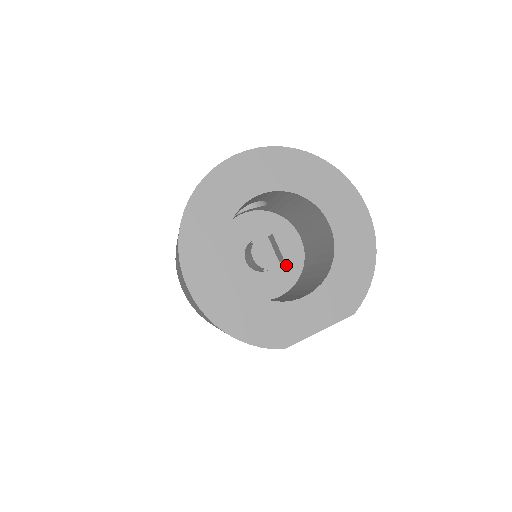
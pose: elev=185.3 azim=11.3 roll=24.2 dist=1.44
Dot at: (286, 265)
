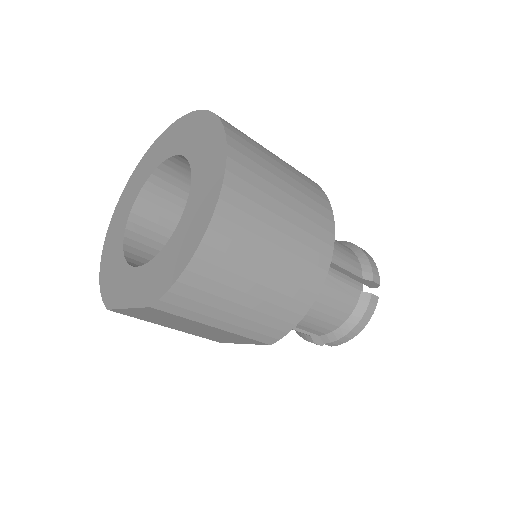
Dot at: occluded
